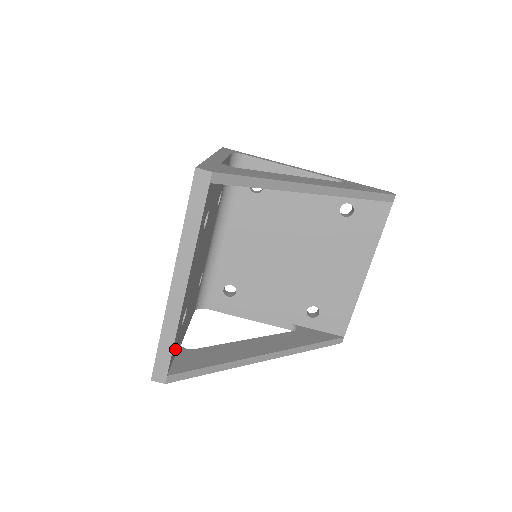
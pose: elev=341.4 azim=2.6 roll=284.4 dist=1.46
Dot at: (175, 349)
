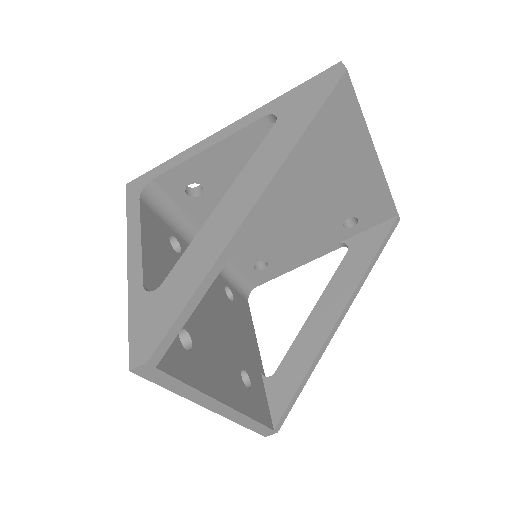
Dot at: (262, 402)
